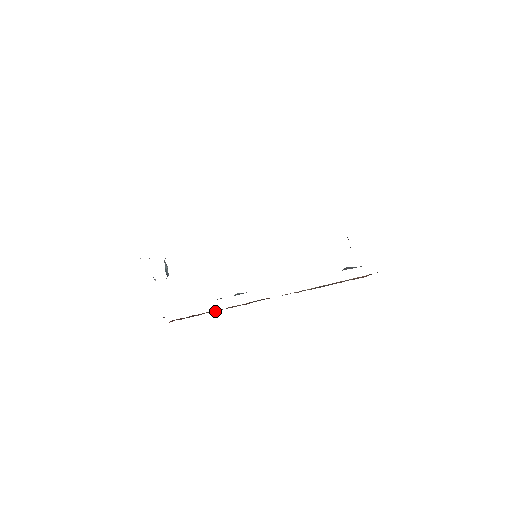
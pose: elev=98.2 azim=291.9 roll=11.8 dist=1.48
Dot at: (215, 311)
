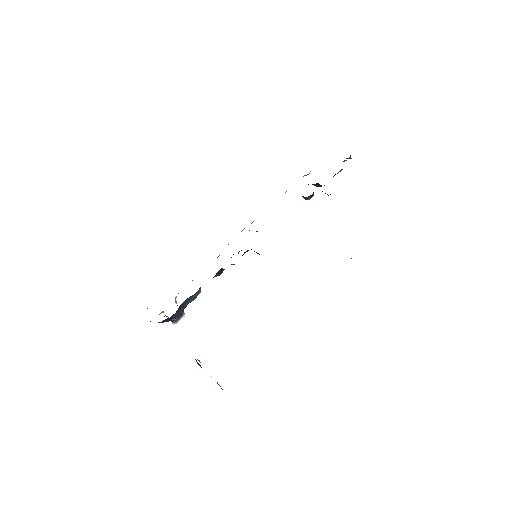
Dot at: occluded
